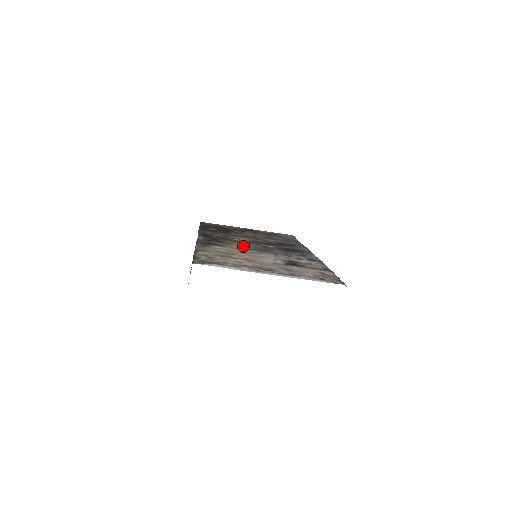
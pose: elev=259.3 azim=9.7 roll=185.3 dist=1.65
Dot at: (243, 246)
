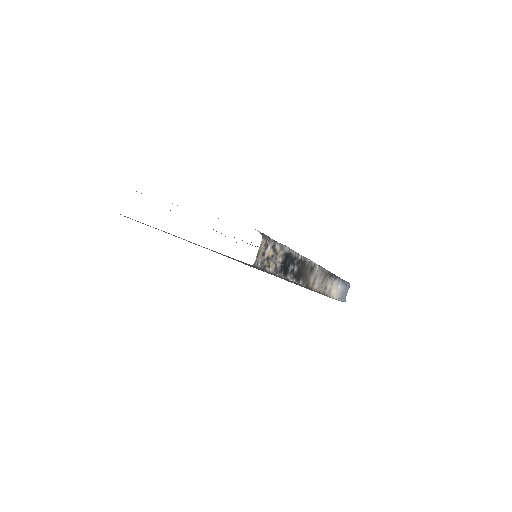
Dot at: occluded
